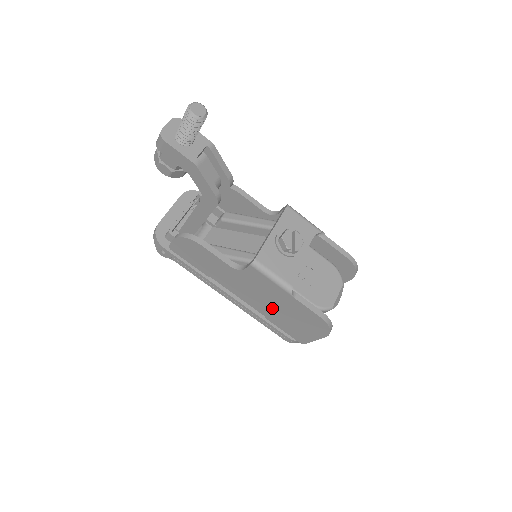
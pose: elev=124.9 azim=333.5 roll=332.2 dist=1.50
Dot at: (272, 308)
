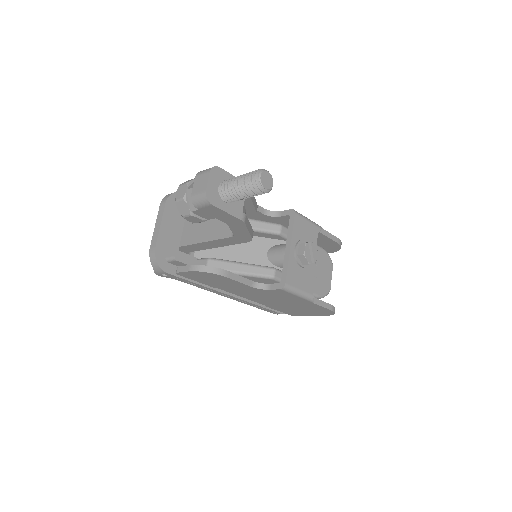
Dot at: (279, 304)
